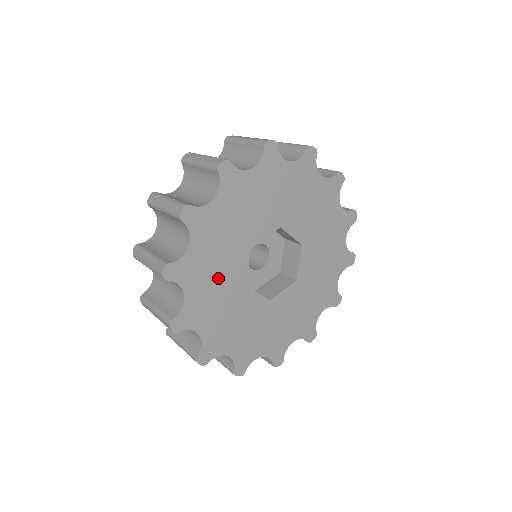
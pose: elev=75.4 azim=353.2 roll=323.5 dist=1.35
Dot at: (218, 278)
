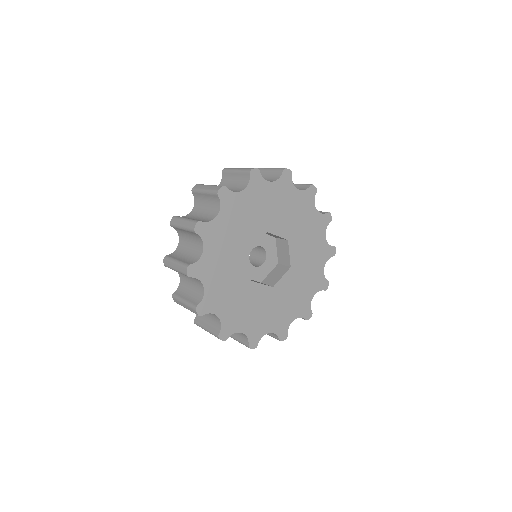
Dot at: (239, 228)
